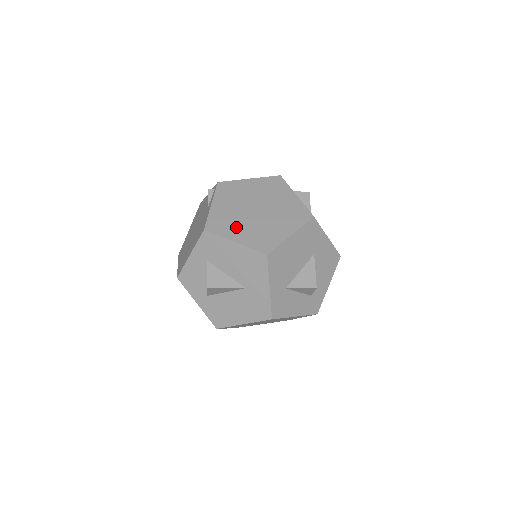
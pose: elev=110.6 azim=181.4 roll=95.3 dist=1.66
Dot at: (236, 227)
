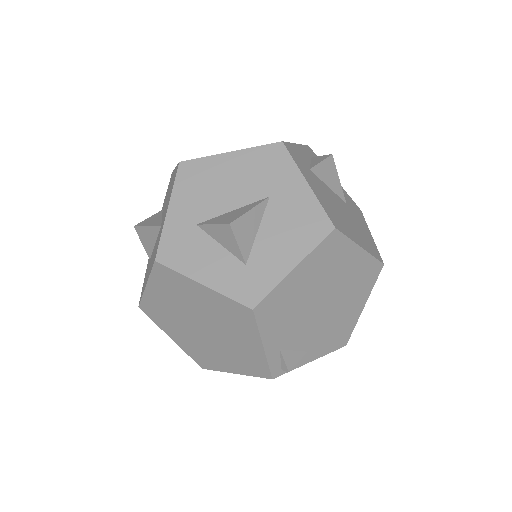
Dot at: occluded
